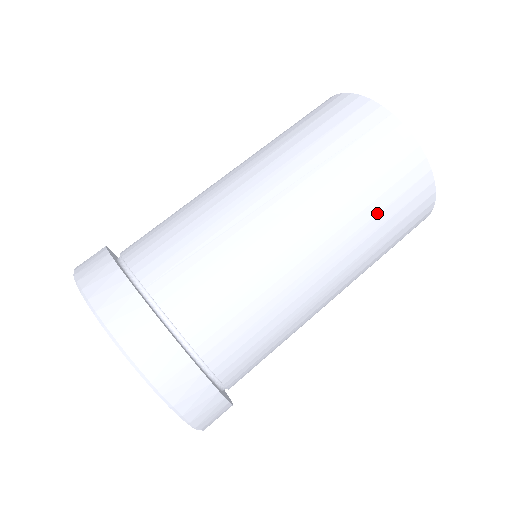
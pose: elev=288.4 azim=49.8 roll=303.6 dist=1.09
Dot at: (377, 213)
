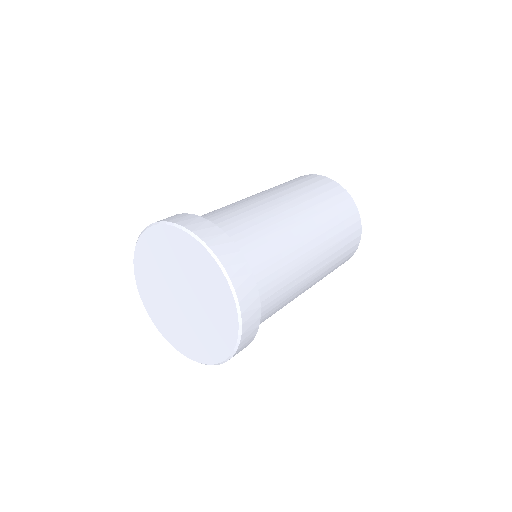
Dot at: (322, 201)
